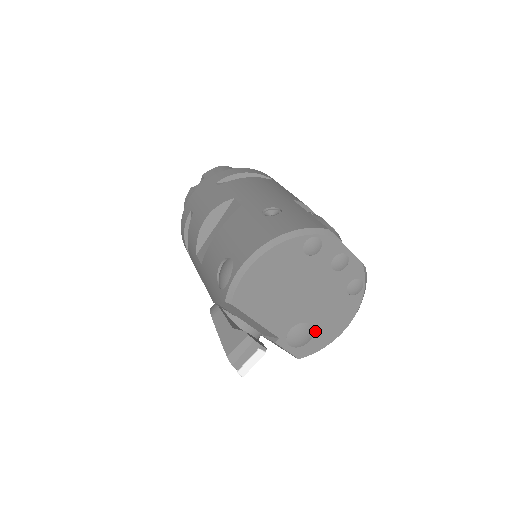
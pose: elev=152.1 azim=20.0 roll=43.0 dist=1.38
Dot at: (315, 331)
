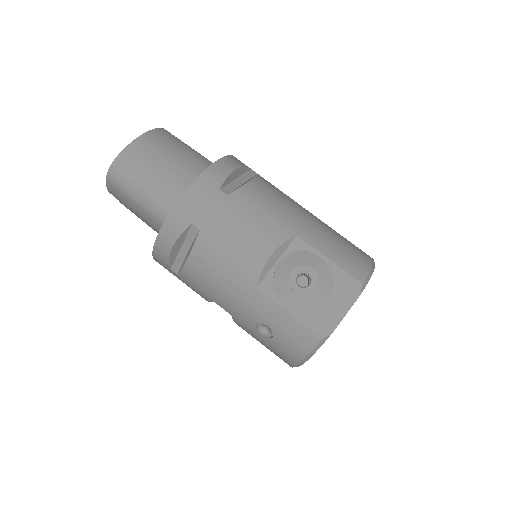
Dot at: occluded
